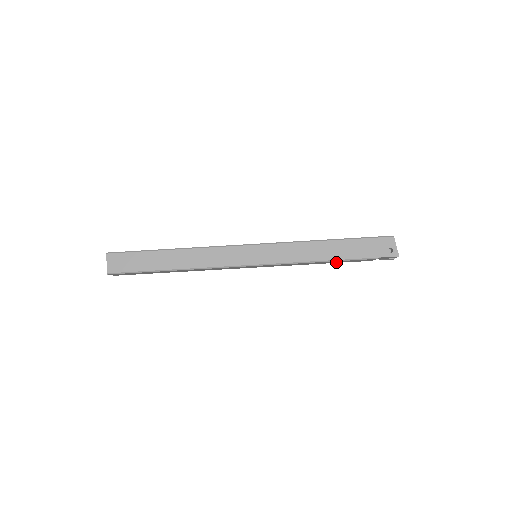
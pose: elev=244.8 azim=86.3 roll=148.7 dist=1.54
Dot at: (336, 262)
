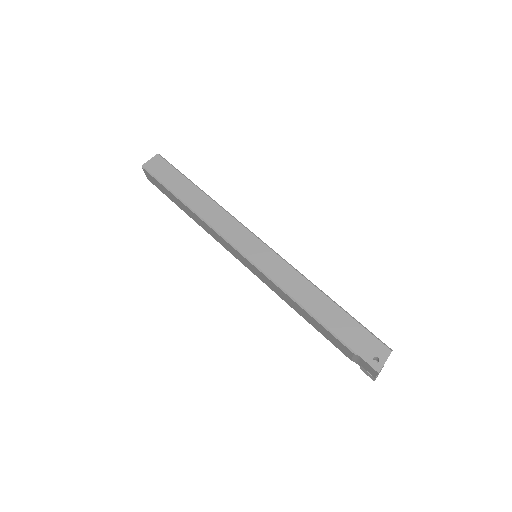
Dot at: (317, 327)
